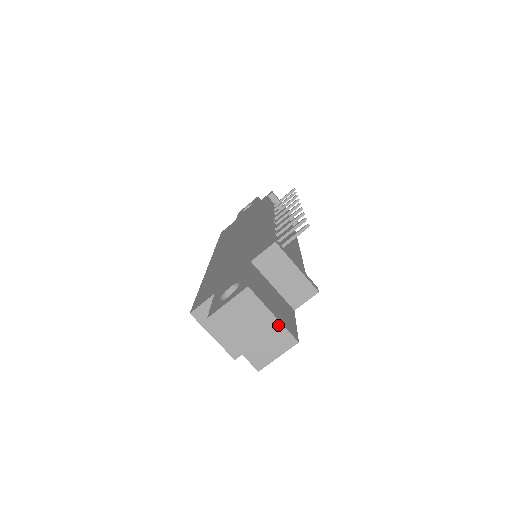
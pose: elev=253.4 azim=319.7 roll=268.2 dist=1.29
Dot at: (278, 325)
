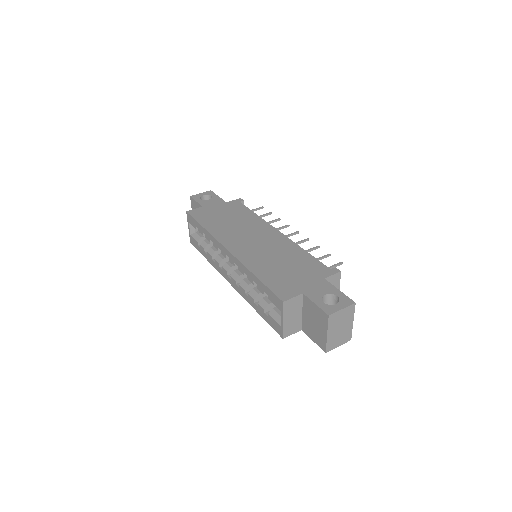
Dot at: (351, 328)
